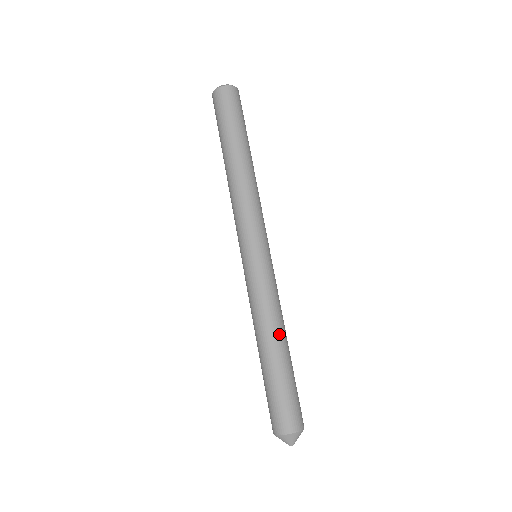
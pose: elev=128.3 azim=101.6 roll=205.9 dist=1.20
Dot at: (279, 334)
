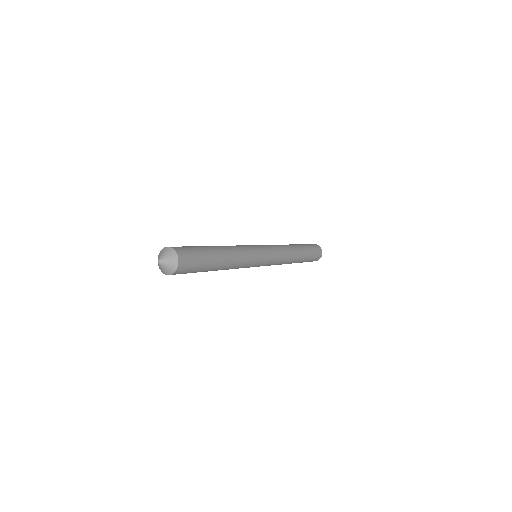
Dot at: (224, 247)
